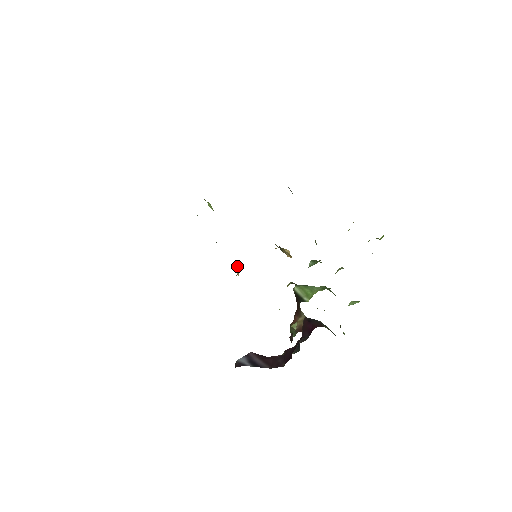
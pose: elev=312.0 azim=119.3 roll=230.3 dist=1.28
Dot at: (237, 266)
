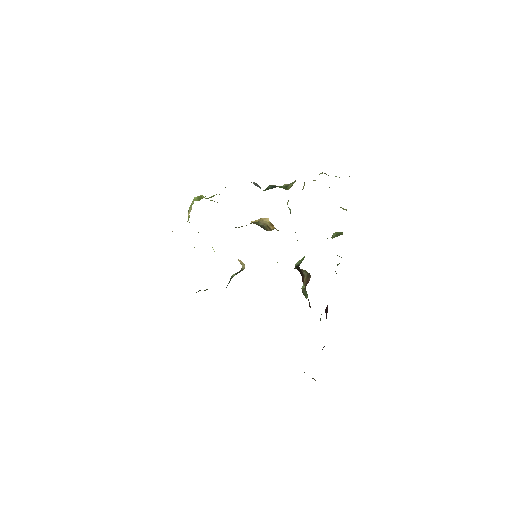
Dot at: (238, 259)
